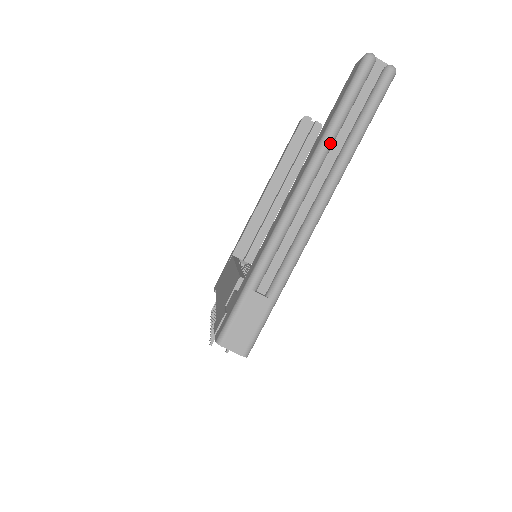
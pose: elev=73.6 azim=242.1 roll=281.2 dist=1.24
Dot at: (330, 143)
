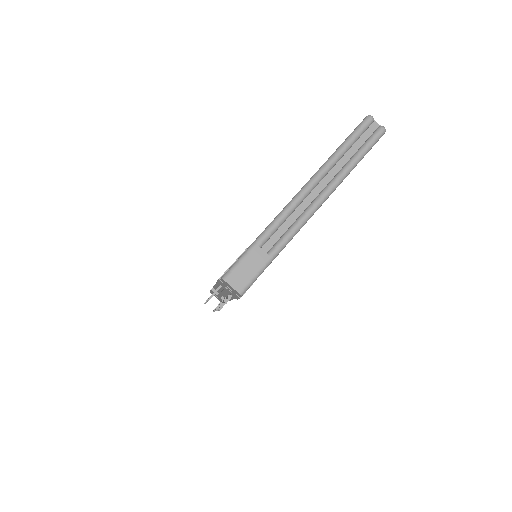
Dot at: (334, 162)
